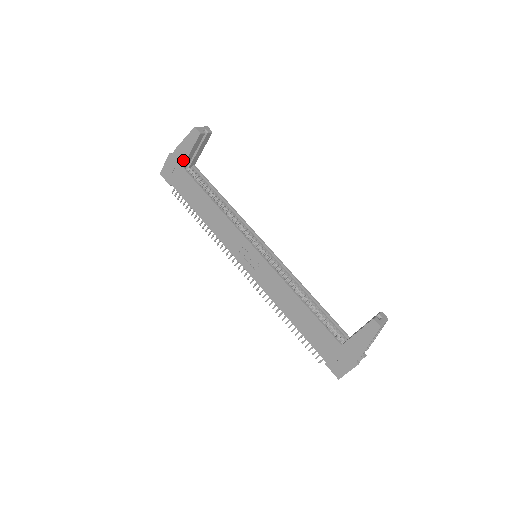
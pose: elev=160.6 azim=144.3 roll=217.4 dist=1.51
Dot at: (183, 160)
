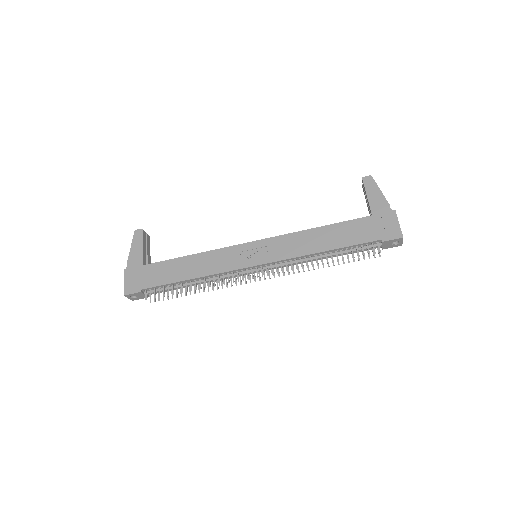
Dot at: (140, 260)
